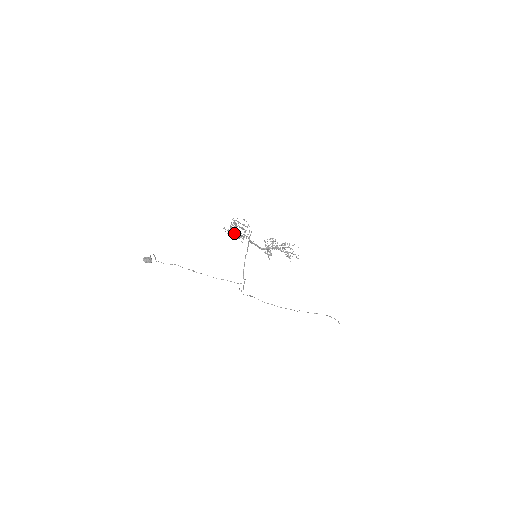
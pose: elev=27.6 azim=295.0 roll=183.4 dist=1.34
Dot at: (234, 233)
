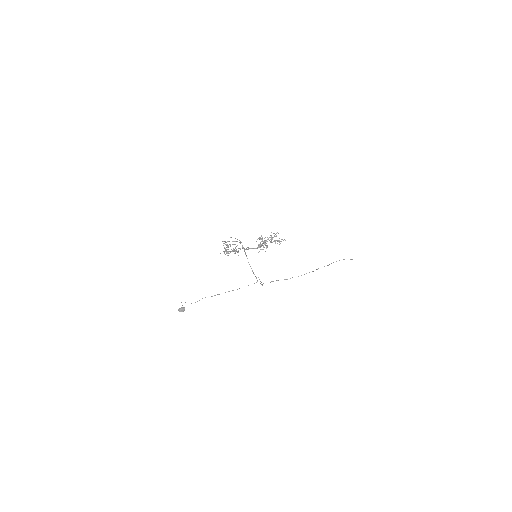
Dot at: (230, 251)
